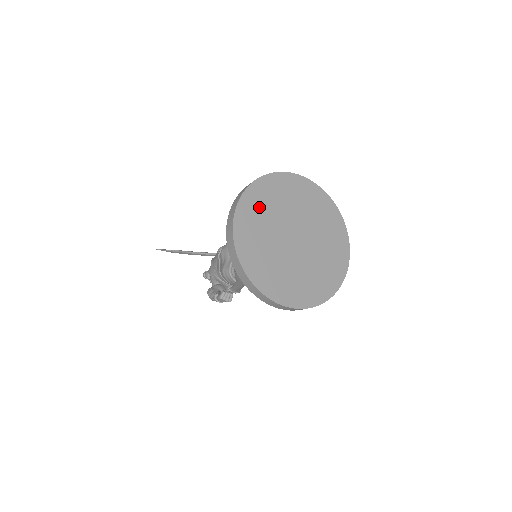
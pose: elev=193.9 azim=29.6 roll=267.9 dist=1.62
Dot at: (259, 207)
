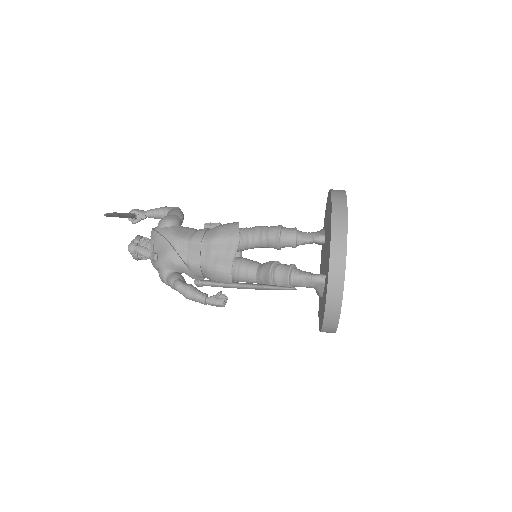
Dot at: occluded
